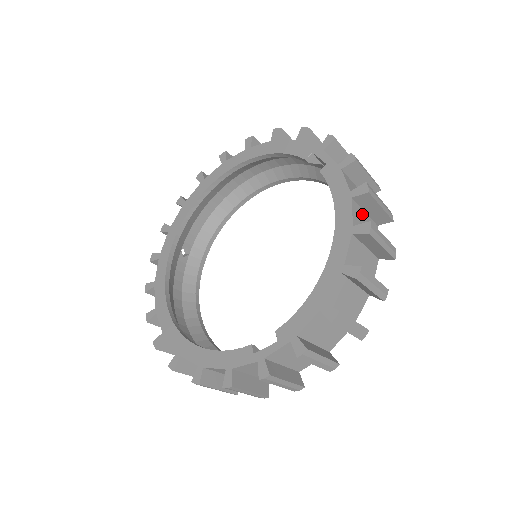
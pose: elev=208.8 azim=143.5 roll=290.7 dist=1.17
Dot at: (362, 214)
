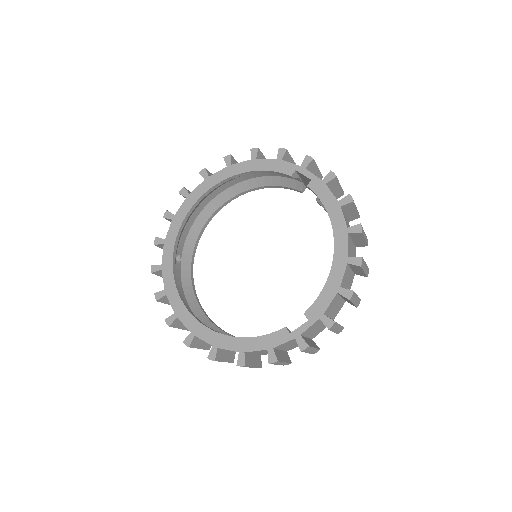
Dot at: (345, 216)
